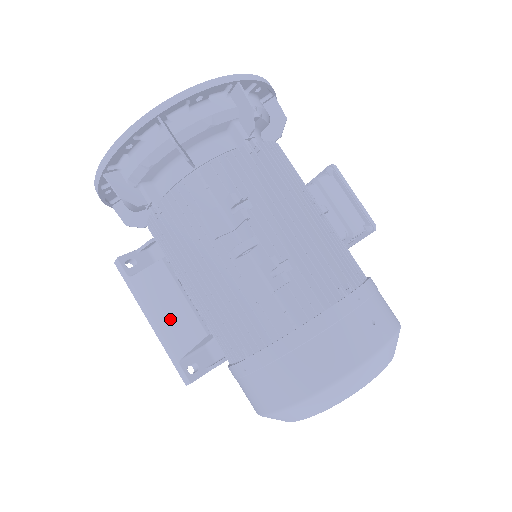
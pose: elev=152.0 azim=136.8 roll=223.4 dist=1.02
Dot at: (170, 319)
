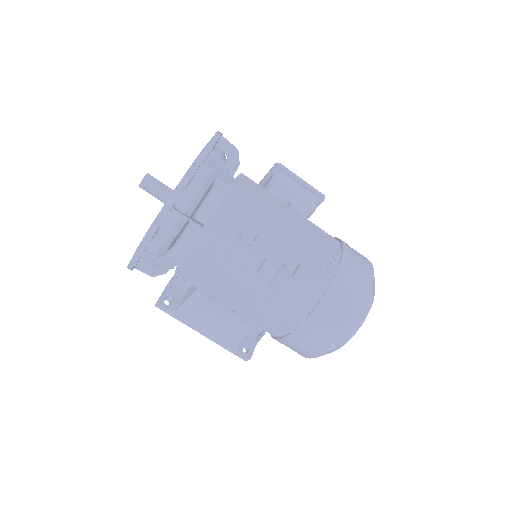
Dot at: (219, 327)
